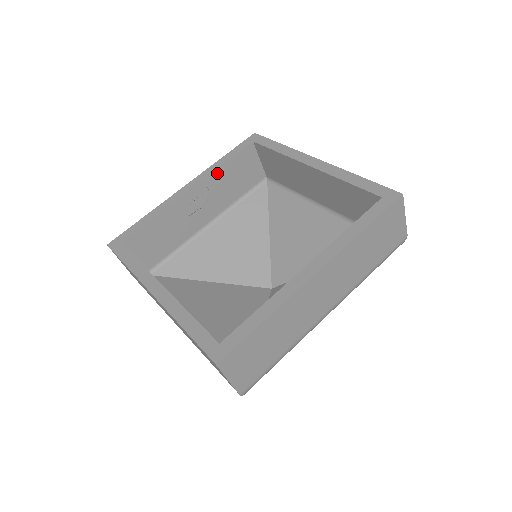
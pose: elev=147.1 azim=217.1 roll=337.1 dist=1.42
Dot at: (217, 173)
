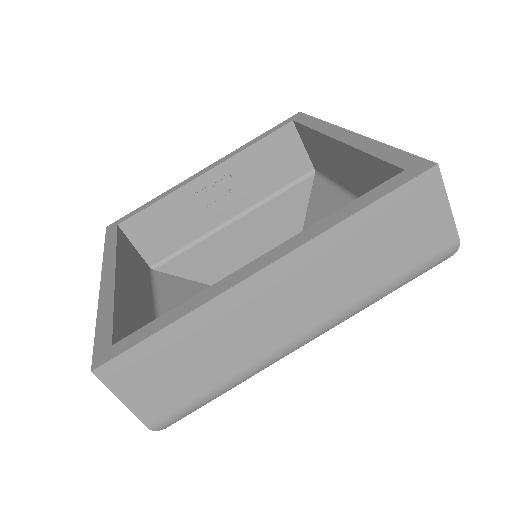
Dot at: (242, 156)
